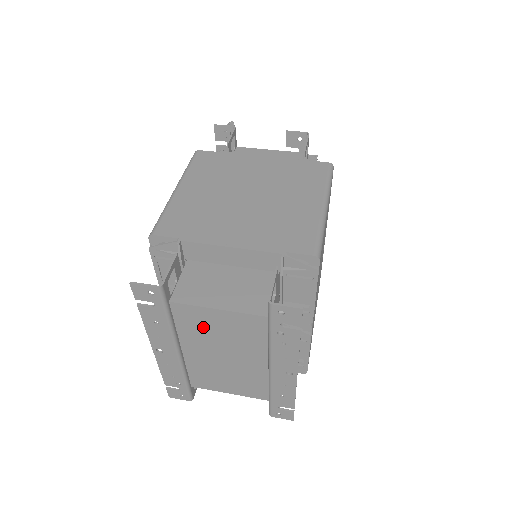
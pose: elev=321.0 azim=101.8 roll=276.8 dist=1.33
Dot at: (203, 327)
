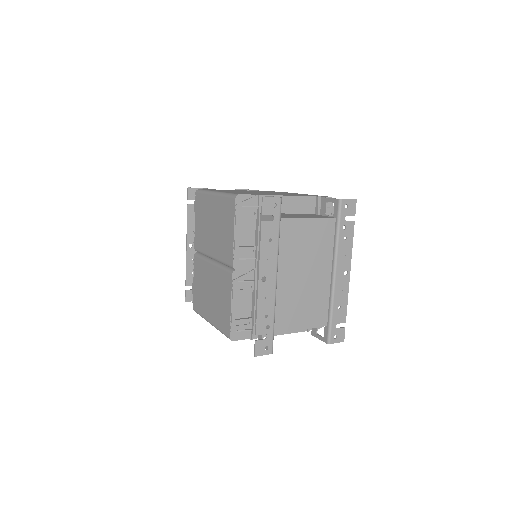
Dot at: (296, 242)
